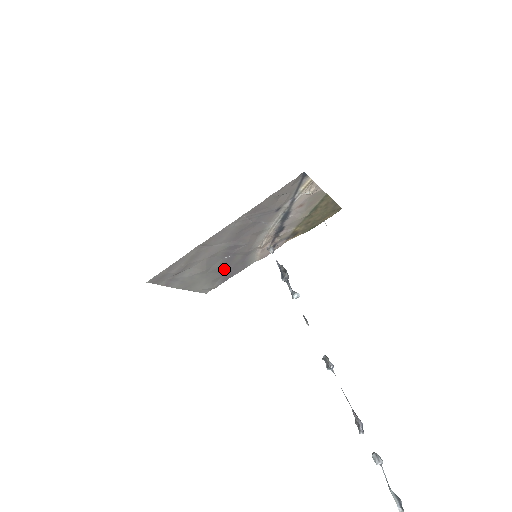
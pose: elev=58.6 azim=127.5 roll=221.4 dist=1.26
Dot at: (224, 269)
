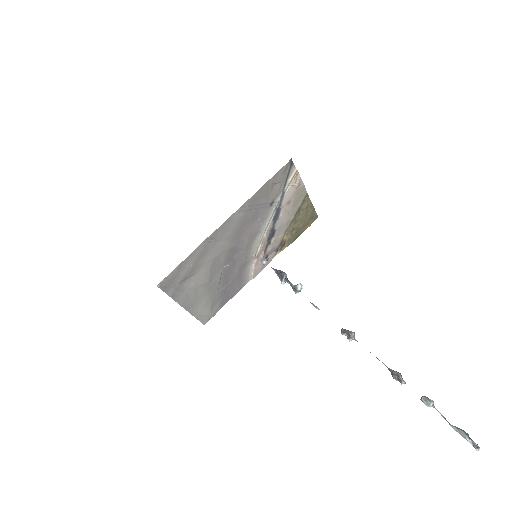
Dot at: (223, 286)
